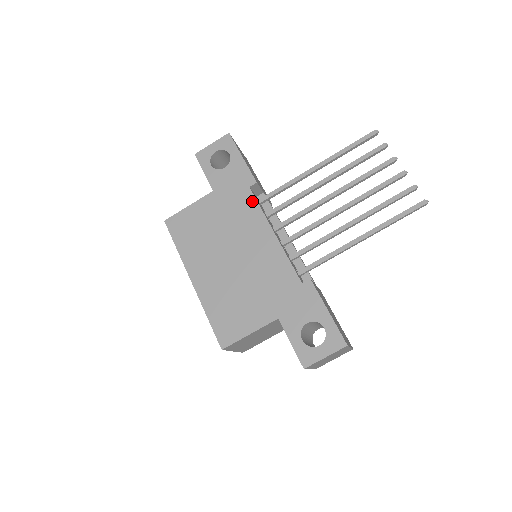
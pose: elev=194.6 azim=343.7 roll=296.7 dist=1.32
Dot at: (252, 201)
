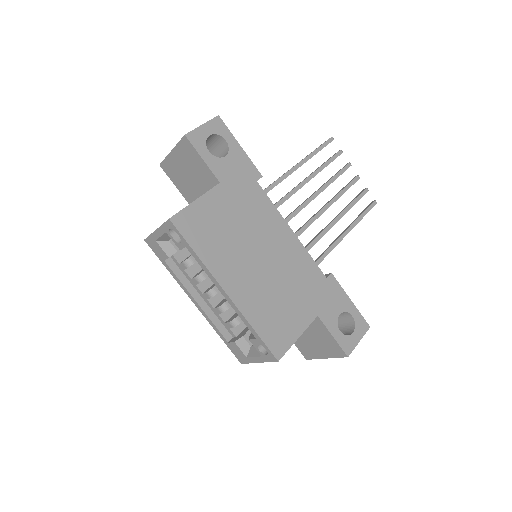
Dot at: (264, 197)
